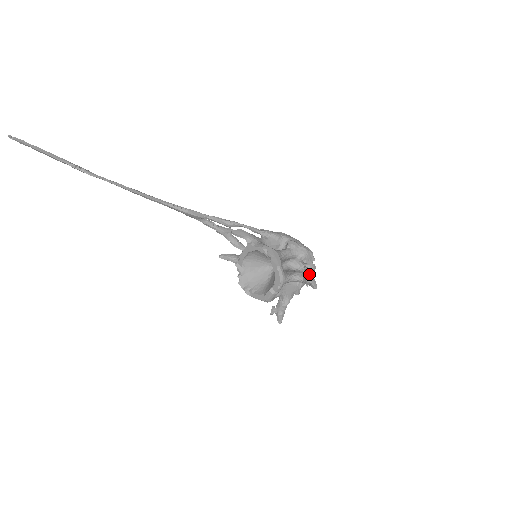
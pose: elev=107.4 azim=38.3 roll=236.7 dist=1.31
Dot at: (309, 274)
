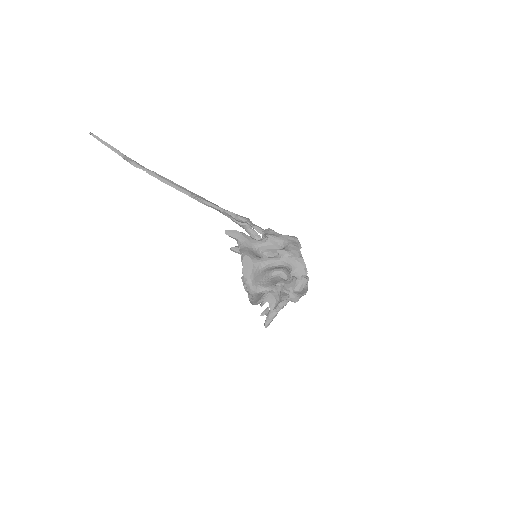
Dot at: (273, 293)
